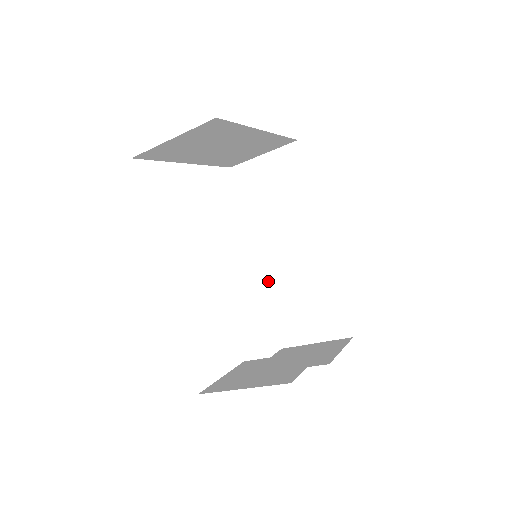
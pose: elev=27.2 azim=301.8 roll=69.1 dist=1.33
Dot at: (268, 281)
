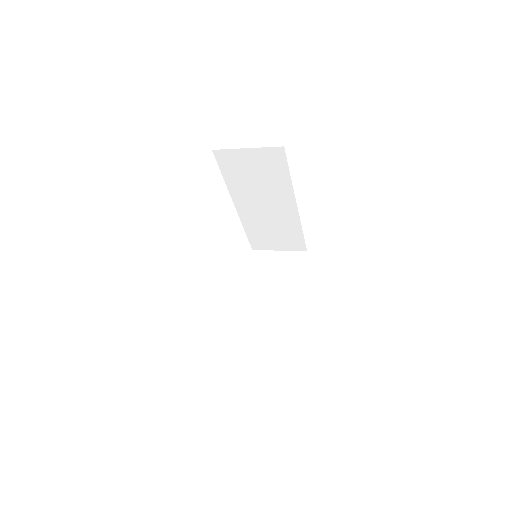
Dot at: (245, 220)
